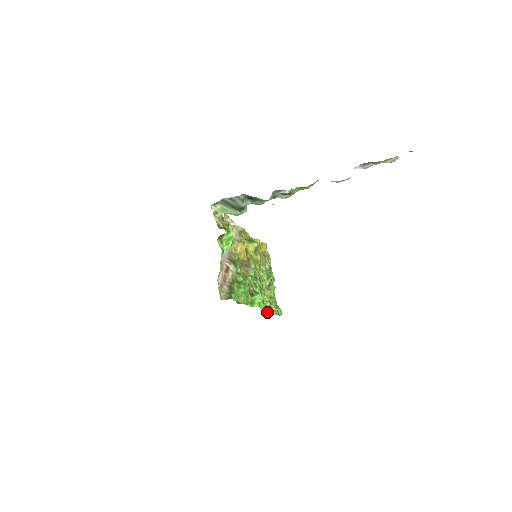
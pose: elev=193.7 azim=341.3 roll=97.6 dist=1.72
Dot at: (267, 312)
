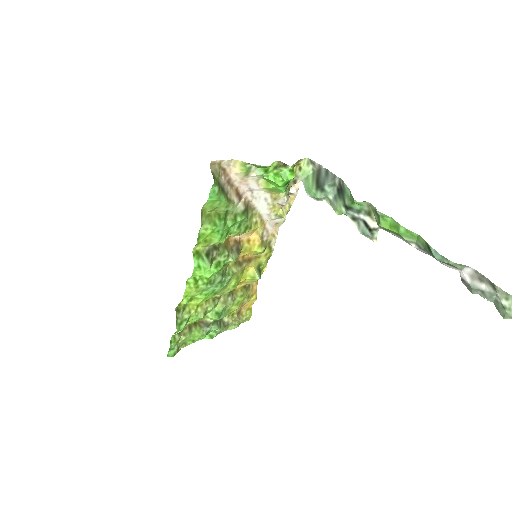
Dot at: (177, 312)
